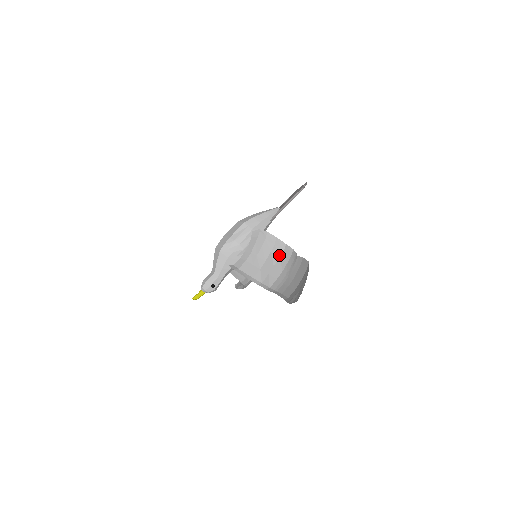
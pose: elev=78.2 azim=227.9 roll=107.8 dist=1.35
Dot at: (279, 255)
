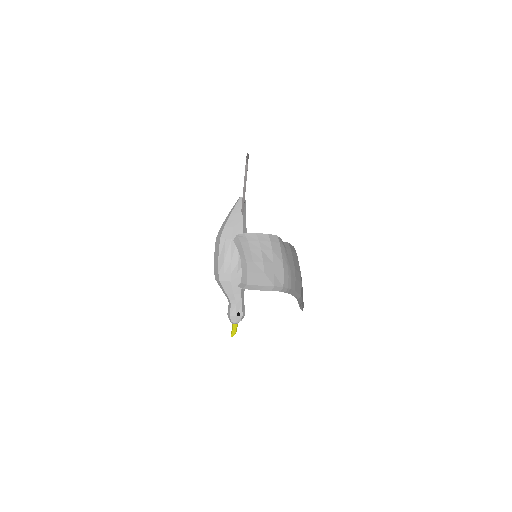
Dot at: (270, 249)
